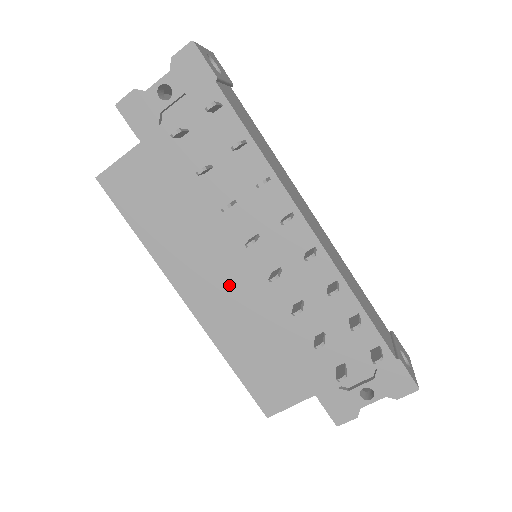
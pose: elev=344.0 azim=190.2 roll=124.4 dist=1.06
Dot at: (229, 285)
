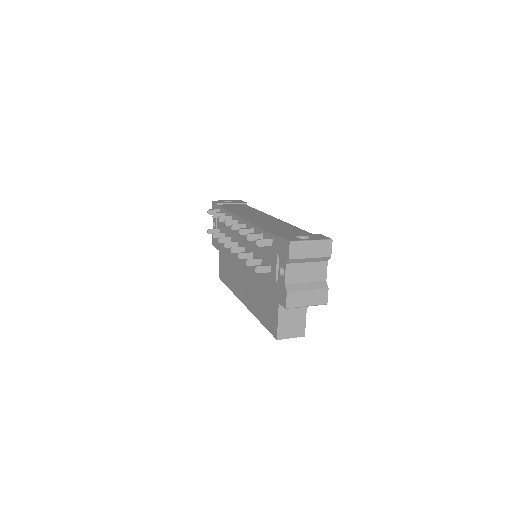
Dot at: (245, 277)
